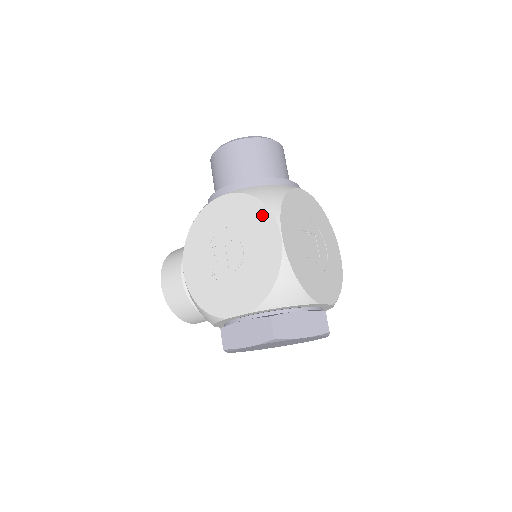
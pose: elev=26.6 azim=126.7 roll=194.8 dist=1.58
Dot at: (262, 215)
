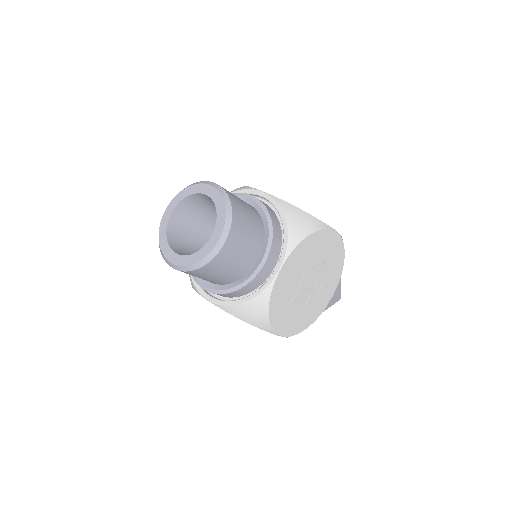
Dot at: occluded
